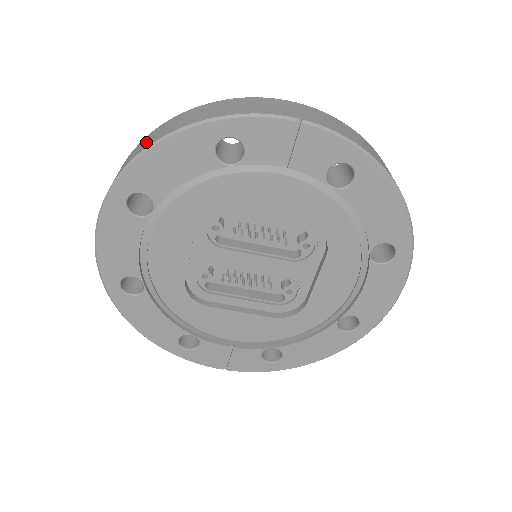
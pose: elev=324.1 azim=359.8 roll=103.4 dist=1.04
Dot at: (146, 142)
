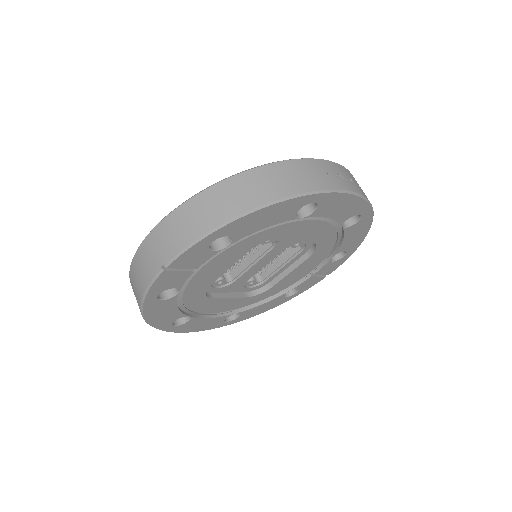
Dot at: occluded
